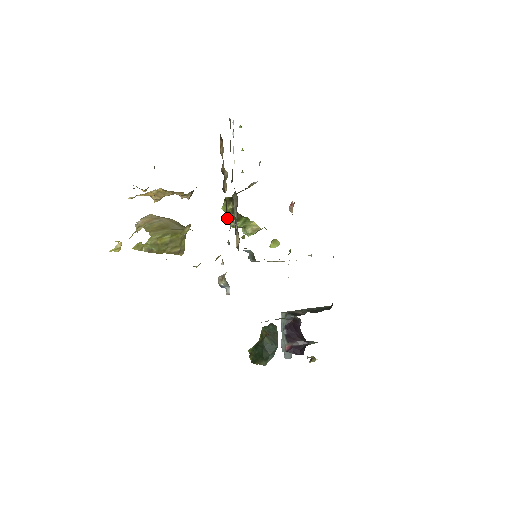
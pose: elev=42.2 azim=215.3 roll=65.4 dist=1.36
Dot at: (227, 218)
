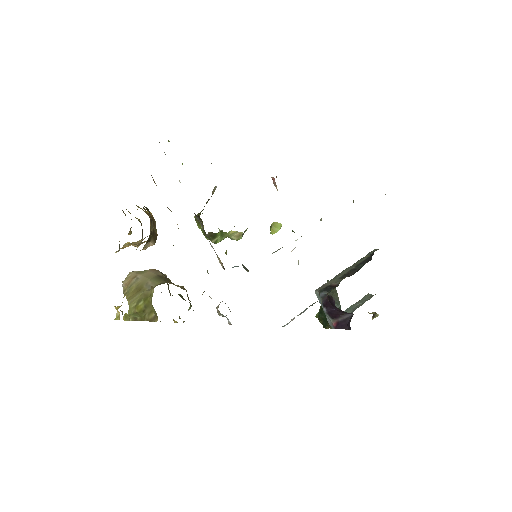
Dot at: occluded
